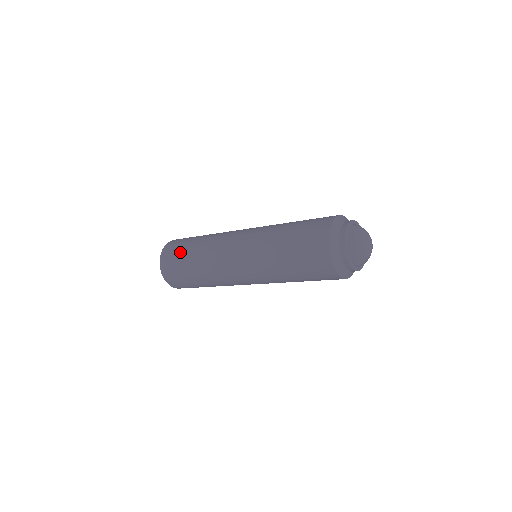
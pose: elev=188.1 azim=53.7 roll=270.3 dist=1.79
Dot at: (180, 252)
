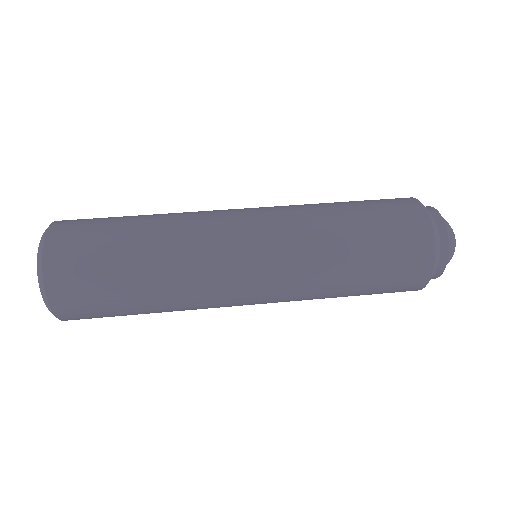
Dot at: (104, 245)
